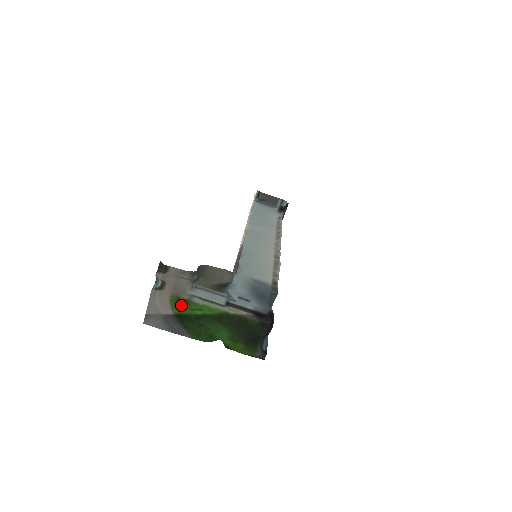
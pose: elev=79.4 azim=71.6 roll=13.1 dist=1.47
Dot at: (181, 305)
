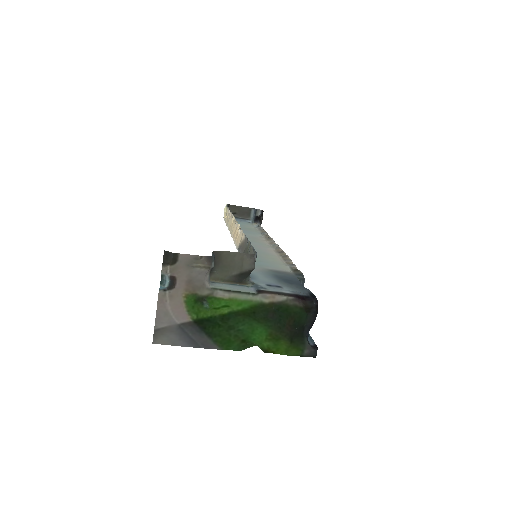
Dot at: (200, 306)
